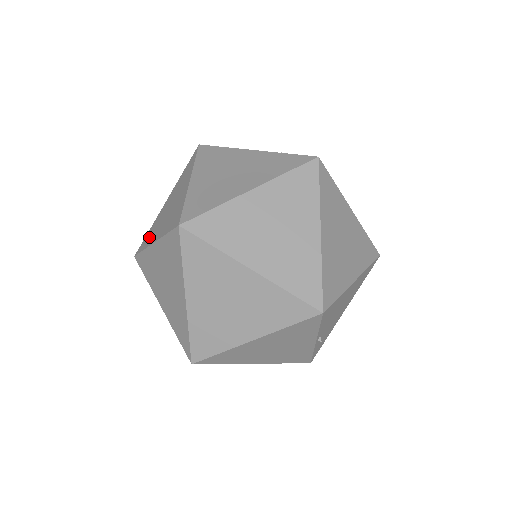
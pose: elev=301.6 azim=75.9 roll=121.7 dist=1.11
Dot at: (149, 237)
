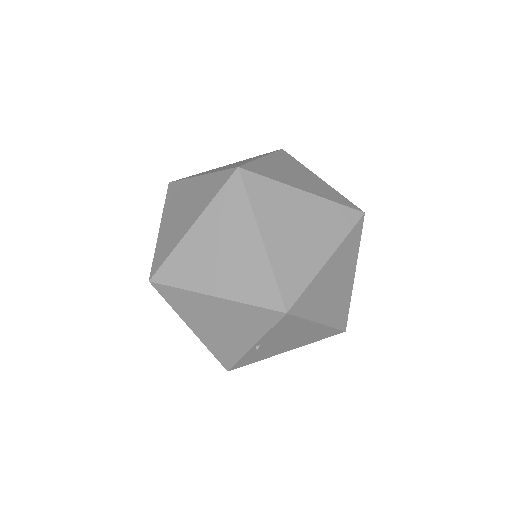
Dot at: (195, 175)
